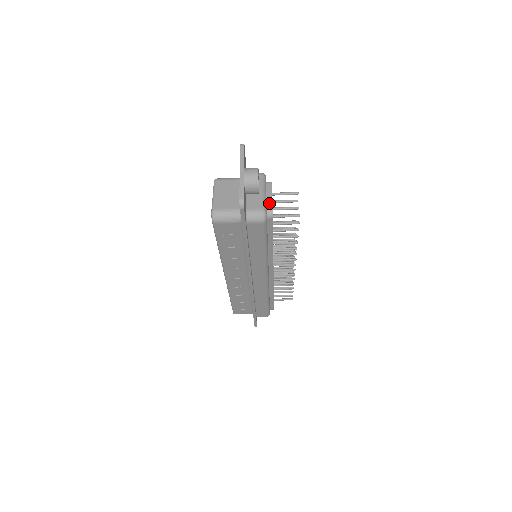
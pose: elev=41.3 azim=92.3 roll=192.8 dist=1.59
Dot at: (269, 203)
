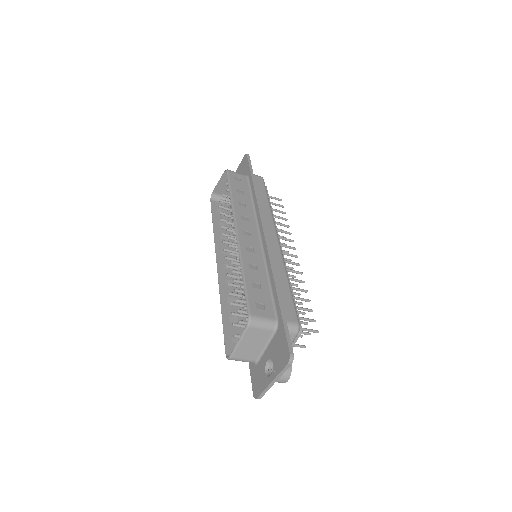
Dot at: occluded
